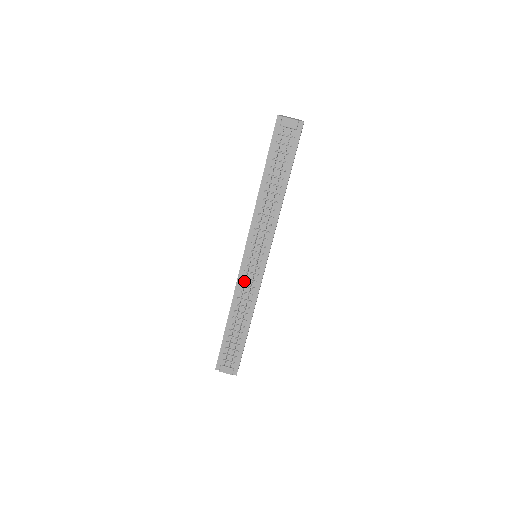
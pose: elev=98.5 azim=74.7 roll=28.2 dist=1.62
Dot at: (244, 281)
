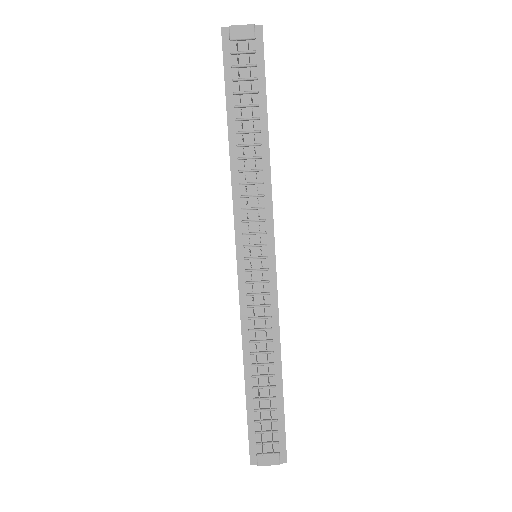
Dot at: (250, 299)
